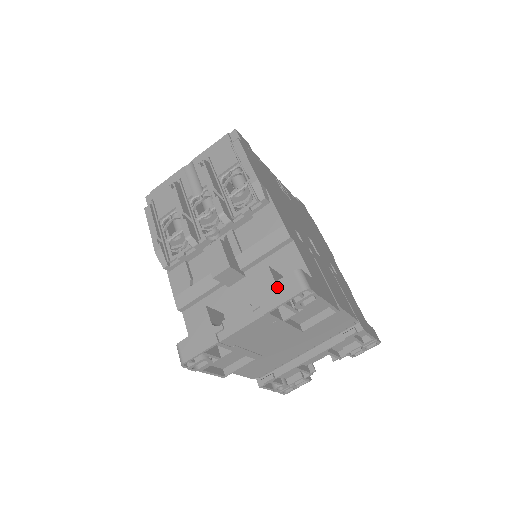
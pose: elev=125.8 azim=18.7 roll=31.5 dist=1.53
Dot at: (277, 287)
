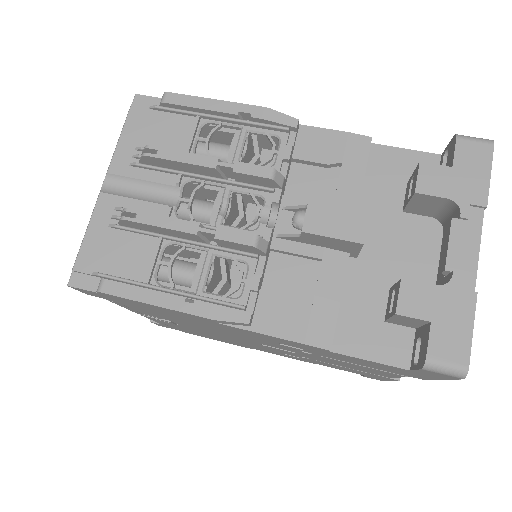
Dot at: (462, 169)
